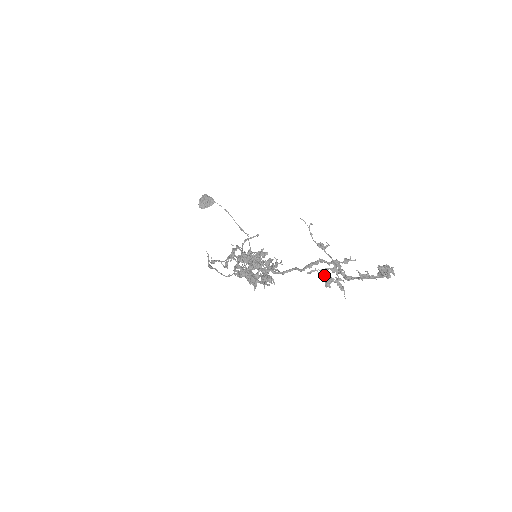
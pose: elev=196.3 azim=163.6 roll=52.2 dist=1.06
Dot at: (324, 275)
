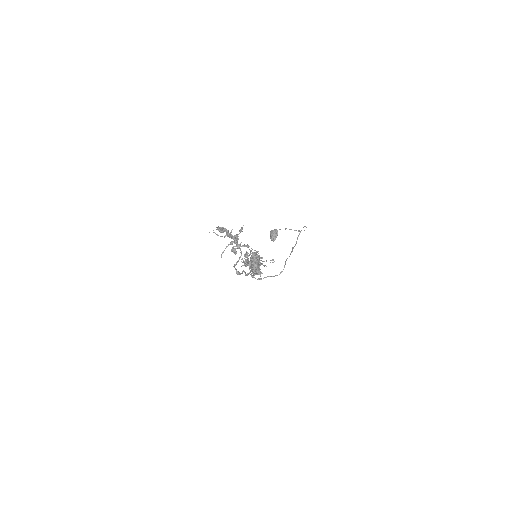
Dot at: (232, 250)
